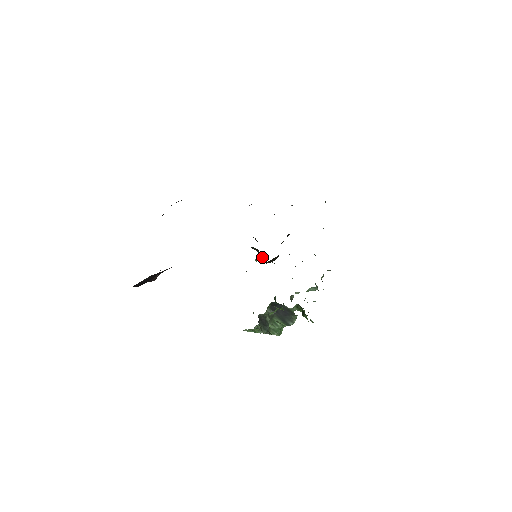
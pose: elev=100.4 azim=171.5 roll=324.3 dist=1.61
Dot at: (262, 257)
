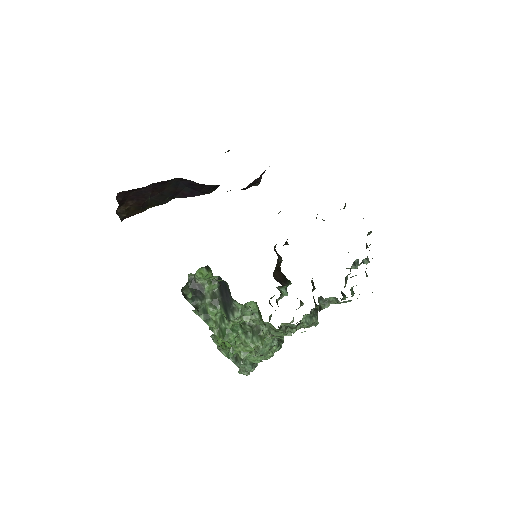
Dot at: (282, 281)
